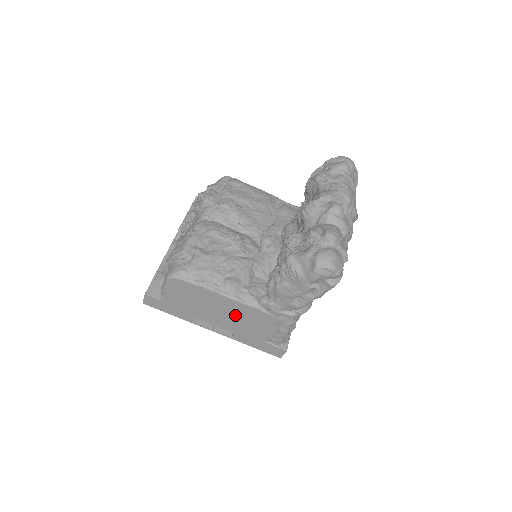
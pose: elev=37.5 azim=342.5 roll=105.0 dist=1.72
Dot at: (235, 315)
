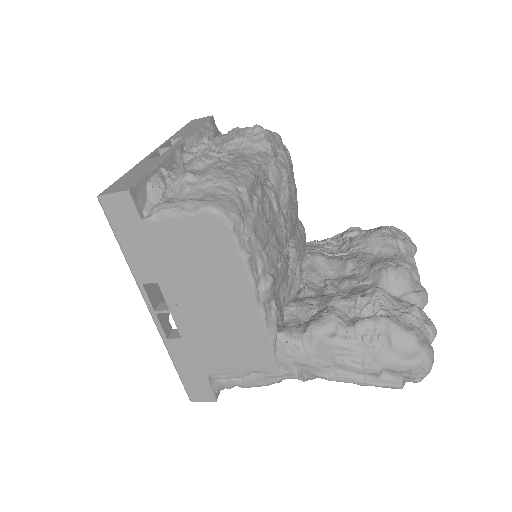
Dot at: (225, 323)
